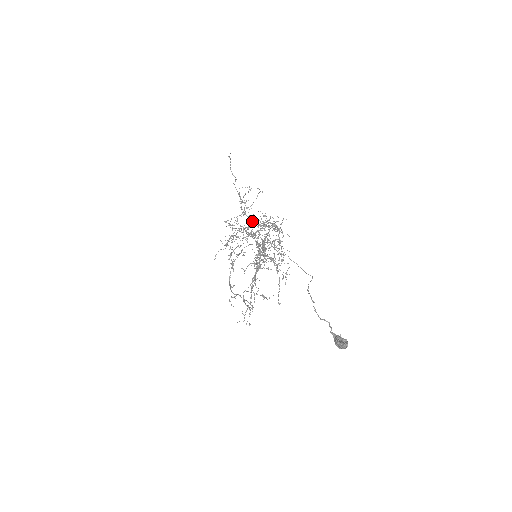
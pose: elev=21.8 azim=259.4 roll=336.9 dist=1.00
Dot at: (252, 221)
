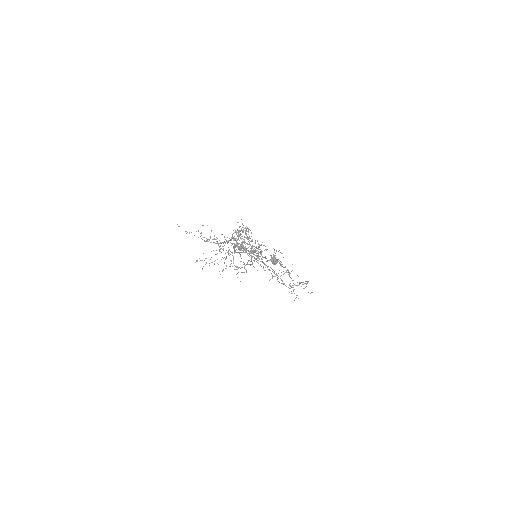
Dot at: occluded
